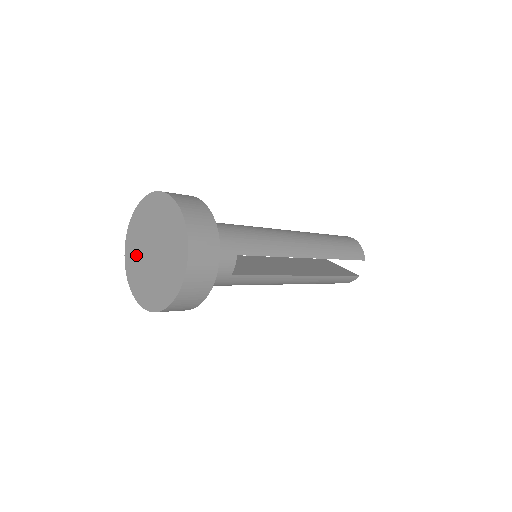
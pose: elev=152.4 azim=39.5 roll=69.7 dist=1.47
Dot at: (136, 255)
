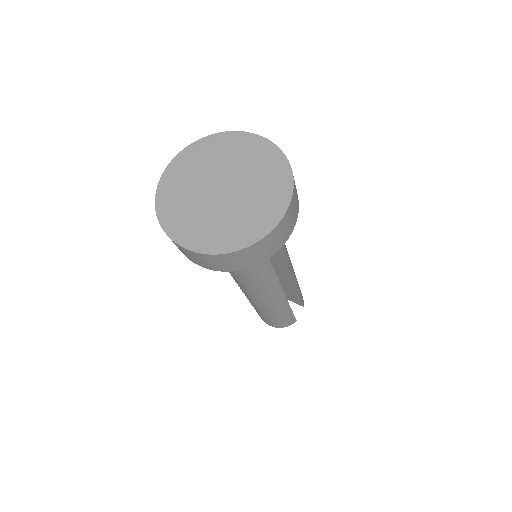
Dot at: (184, 192)
